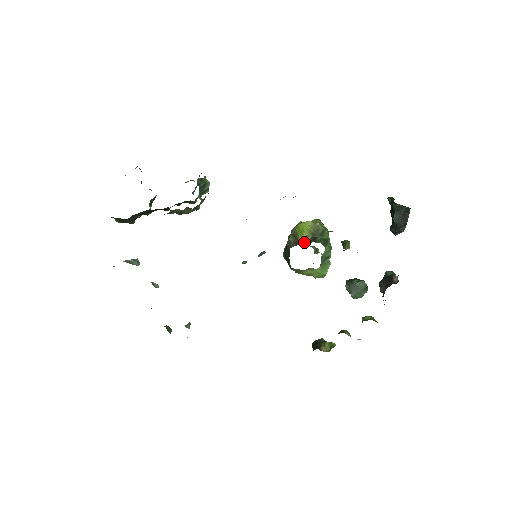
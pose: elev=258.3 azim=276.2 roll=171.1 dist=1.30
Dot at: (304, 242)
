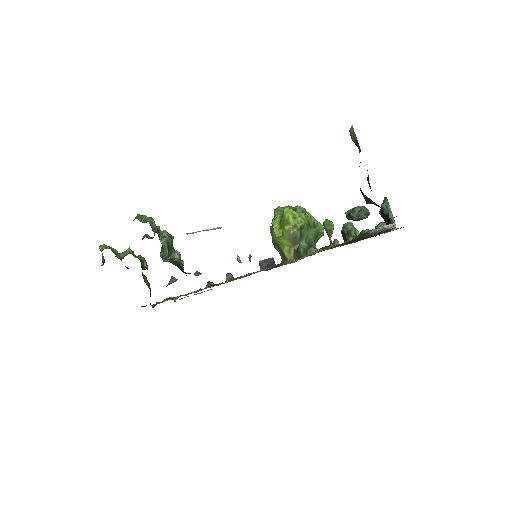
Dot at: (290, 257)
